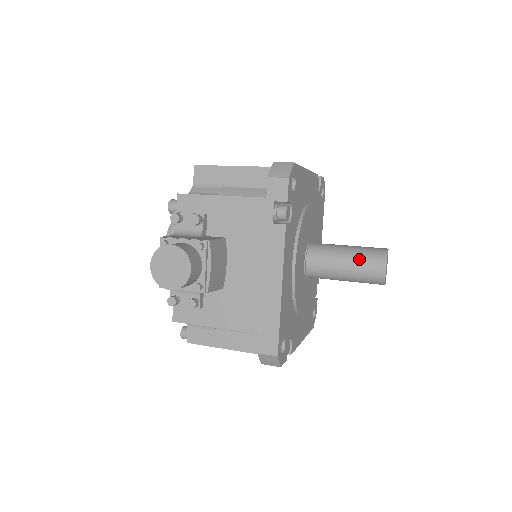
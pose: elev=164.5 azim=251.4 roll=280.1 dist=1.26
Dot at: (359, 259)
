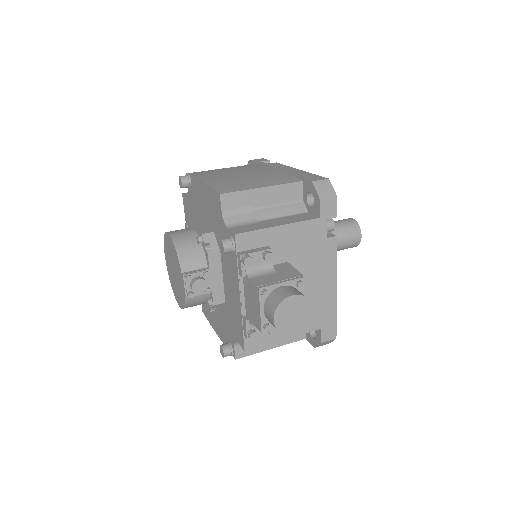
Dot at: (343, 235)
